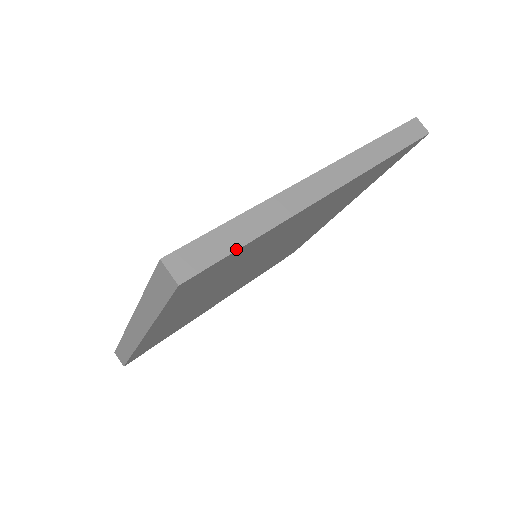
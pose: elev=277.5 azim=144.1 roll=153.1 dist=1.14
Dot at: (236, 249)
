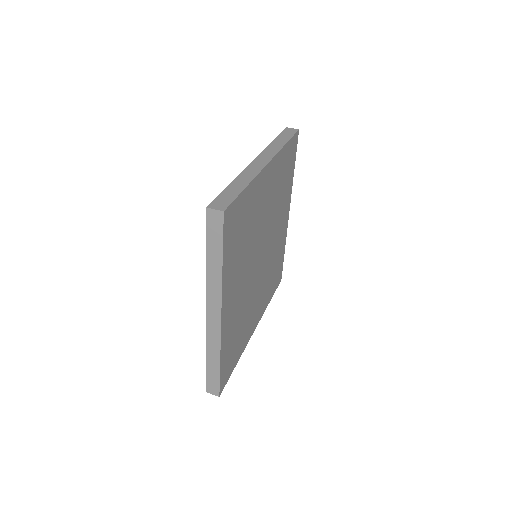
Dot at: (240, 193)
